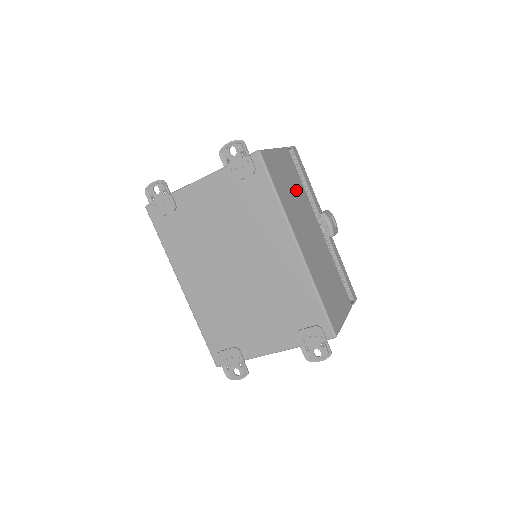
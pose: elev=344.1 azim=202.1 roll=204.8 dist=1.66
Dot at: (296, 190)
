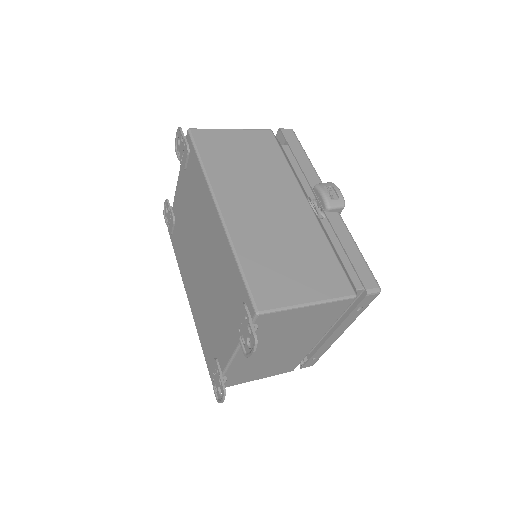
Dot at: (260, 163)
